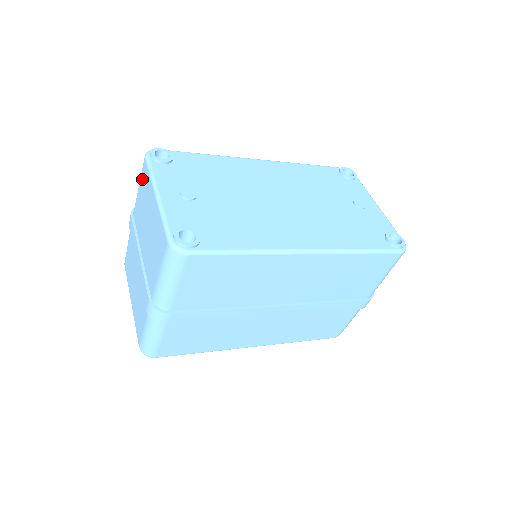
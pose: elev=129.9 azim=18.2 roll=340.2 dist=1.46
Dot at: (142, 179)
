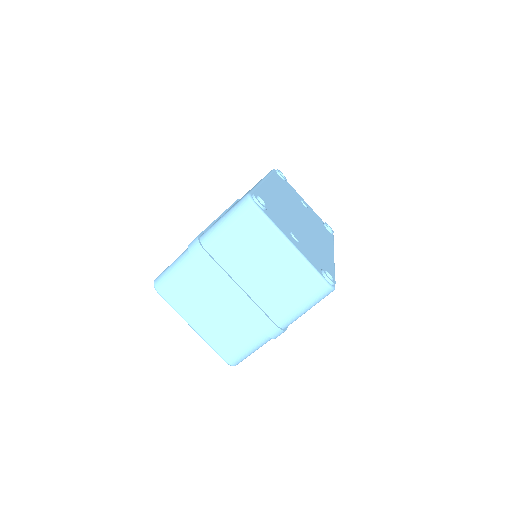
Dot at: (245, 224)
